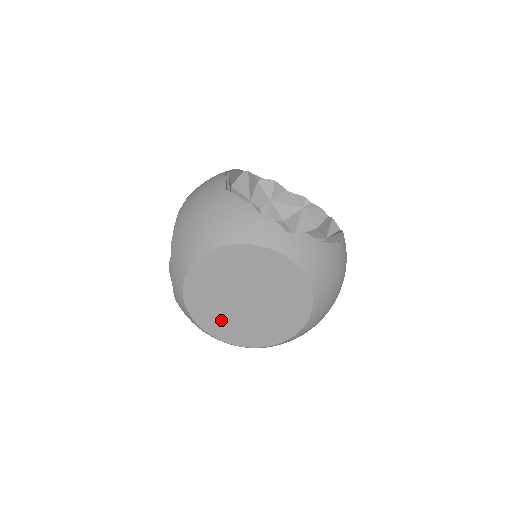
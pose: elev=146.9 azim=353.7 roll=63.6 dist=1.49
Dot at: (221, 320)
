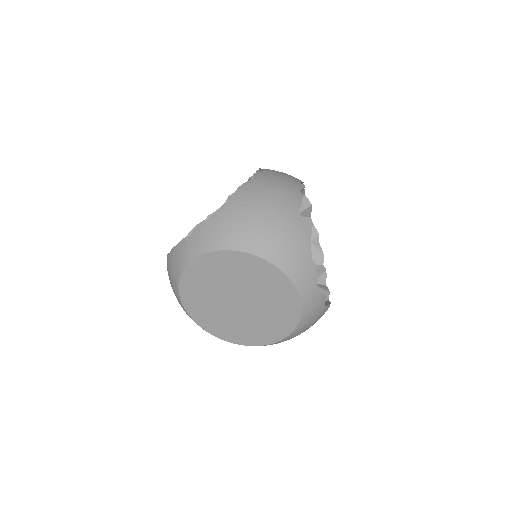
Dot at: (201, 296)
